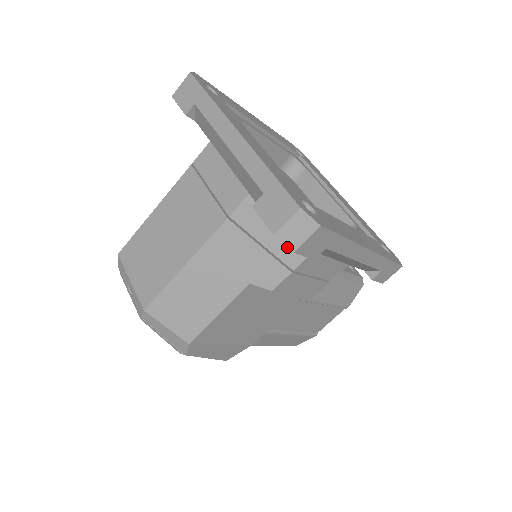
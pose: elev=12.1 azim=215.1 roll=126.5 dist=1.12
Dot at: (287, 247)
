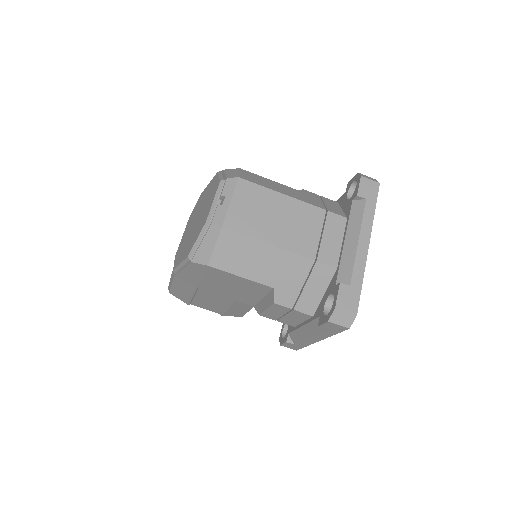
Dot at: (308, 301)
